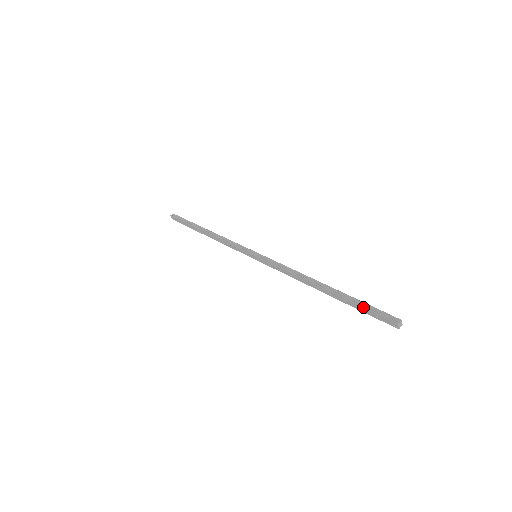
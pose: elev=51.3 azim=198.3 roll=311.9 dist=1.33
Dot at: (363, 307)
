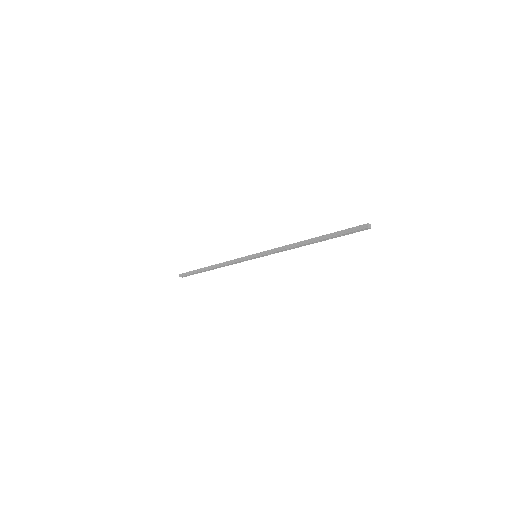
Dot at: (342, 234)
